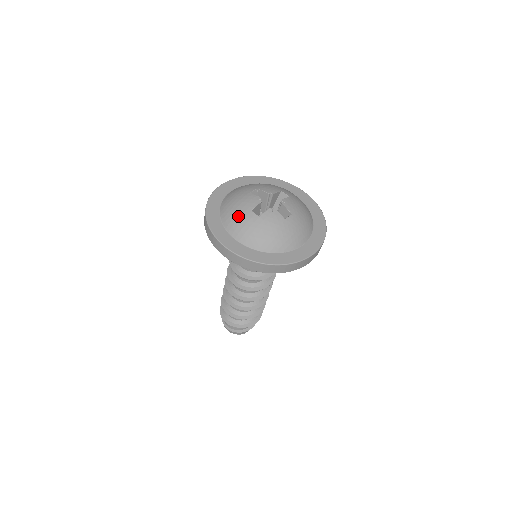
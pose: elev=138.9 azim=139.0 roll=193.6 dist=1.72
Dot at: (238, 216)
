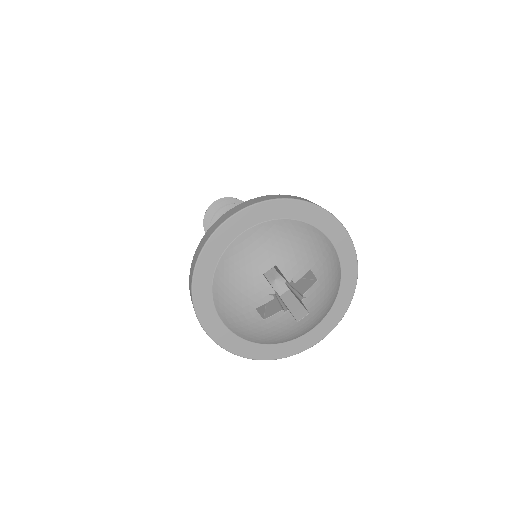
Dot at: (236, 307)
